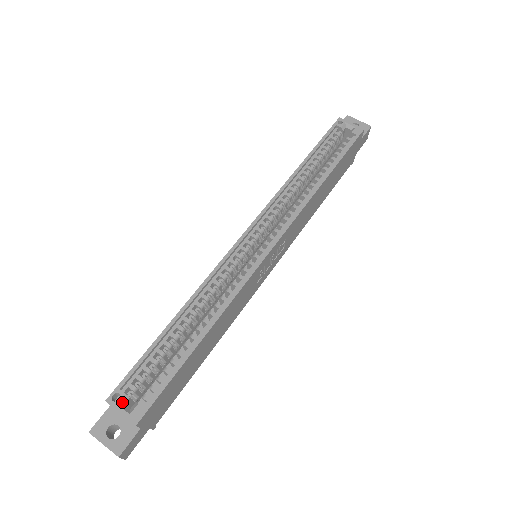
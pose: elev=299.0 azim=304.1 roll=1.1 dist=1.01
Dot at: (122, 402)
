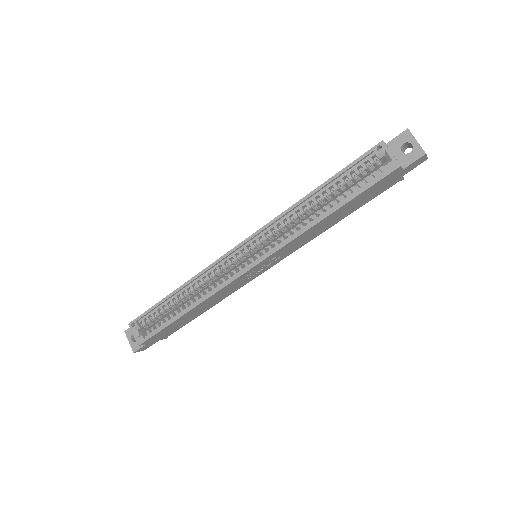
Dot at: (136, 329)
